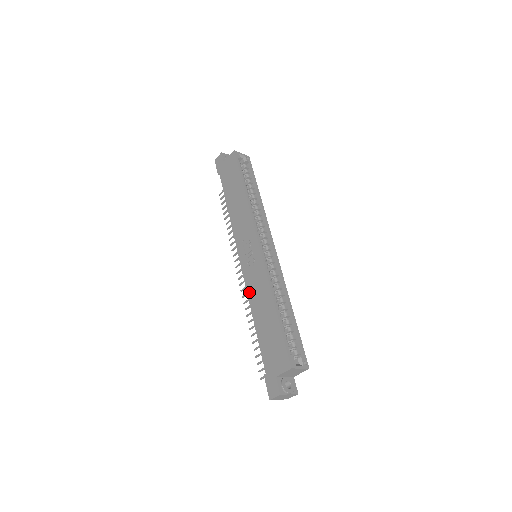
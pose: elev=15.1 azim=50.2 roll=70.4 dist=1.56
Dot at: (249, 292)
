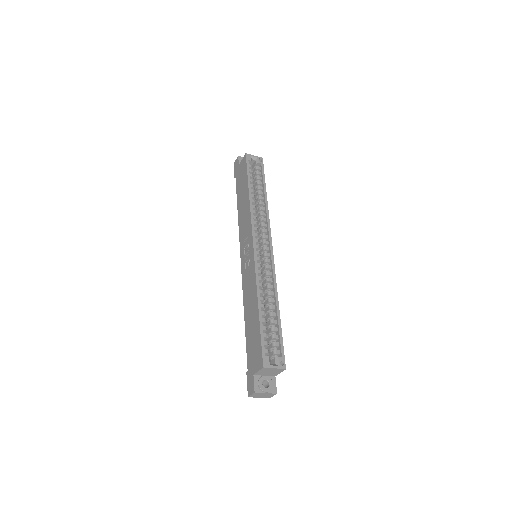
Dot at: (244, 291)
